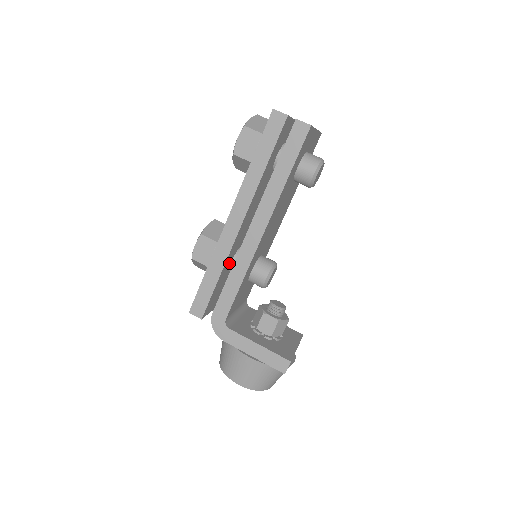
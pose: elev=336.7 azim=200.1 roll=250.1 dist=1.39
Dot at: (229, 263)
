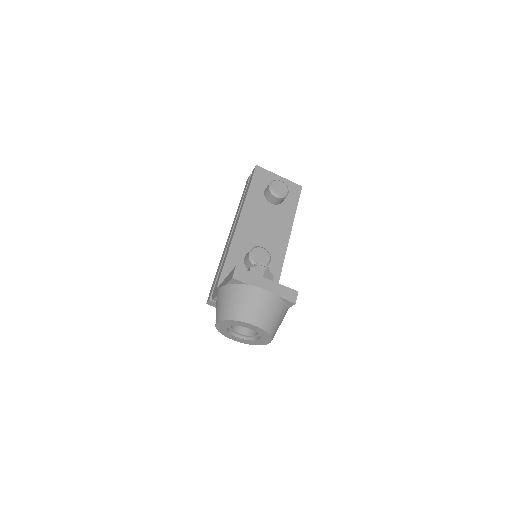
Dot at: occluded
